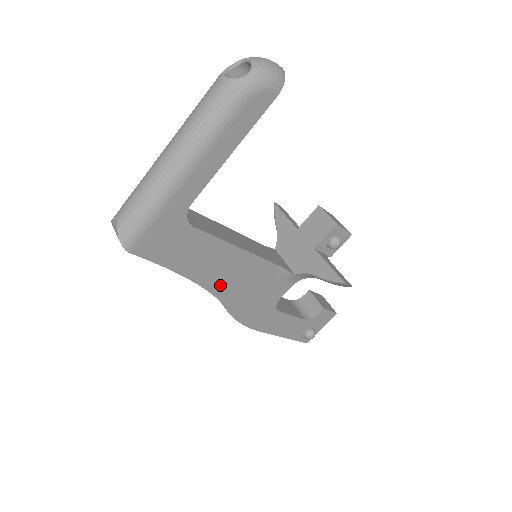
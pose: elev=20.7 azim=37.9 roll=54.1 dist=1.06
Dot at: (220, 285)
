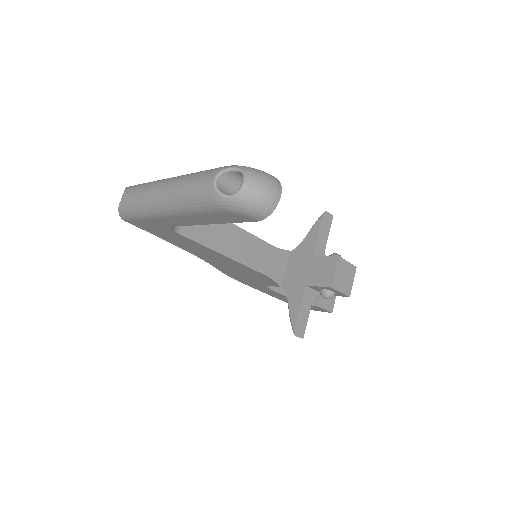
Dot at: (210, 260)
